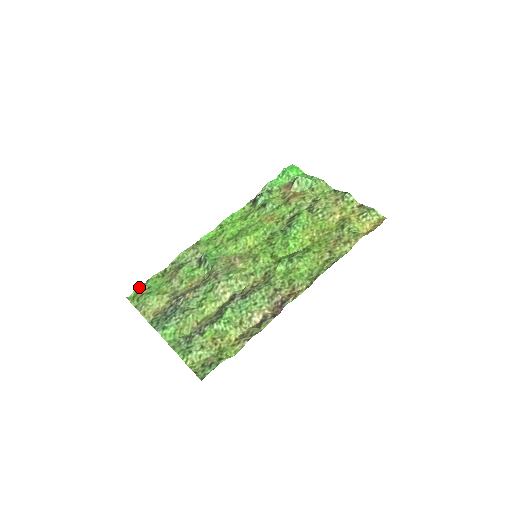
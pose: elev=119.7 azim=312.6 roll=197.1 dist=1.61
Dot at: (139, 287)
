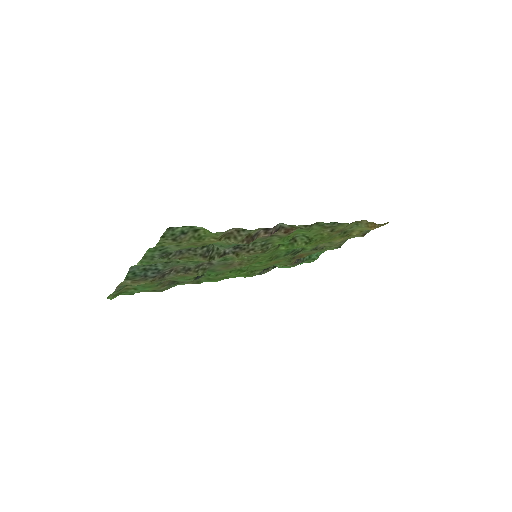
Dot at: (124, 294)
